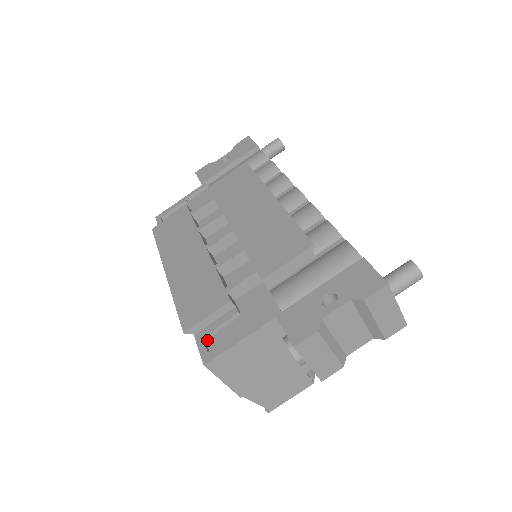
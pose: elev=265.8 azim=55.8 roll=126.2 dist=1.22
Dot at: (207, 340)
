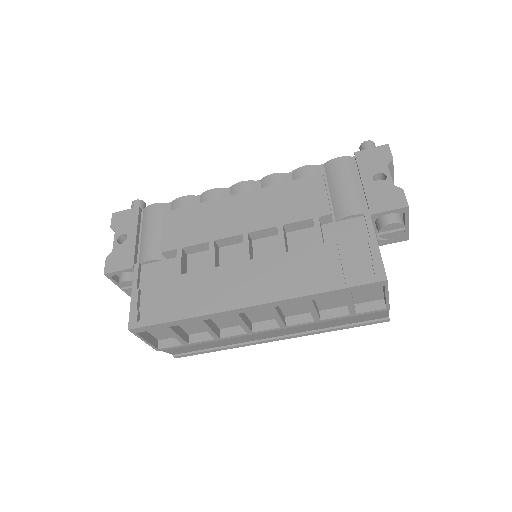
Dot at: (356, 280)
